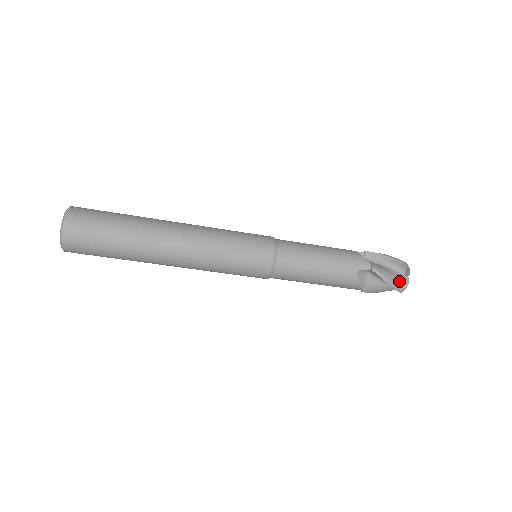
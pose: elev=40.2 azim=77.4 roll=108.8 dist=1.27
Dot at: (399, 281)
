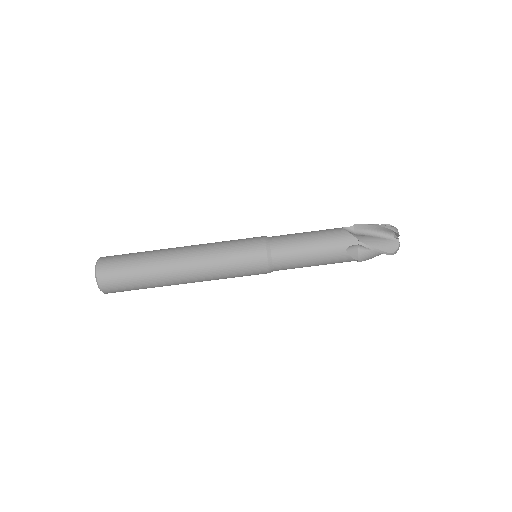
Dot at: occluded
